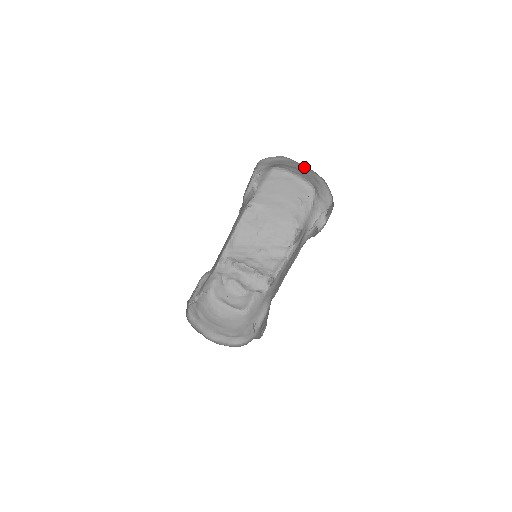
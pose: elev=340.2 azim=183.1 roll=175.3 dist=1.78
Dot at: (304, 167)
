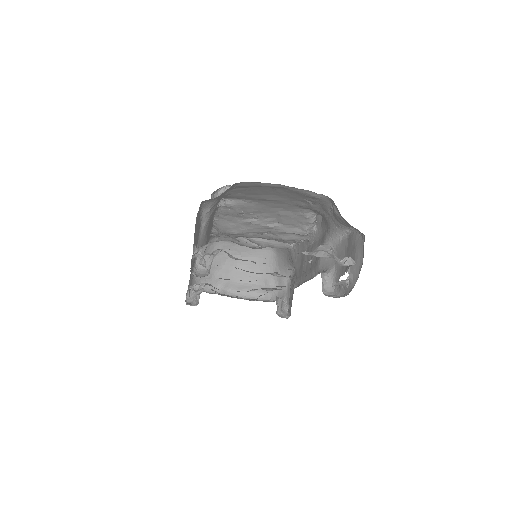
Dot at: occluded
